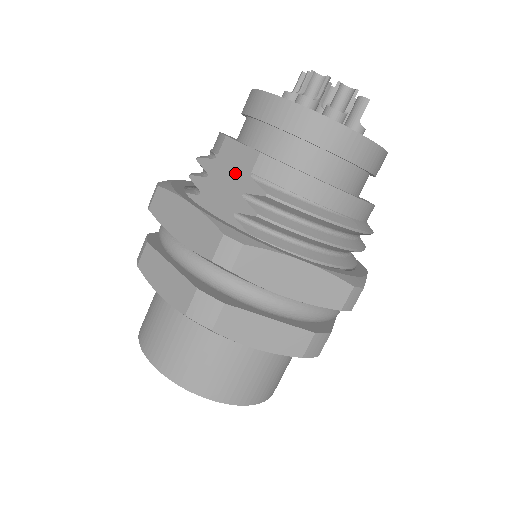
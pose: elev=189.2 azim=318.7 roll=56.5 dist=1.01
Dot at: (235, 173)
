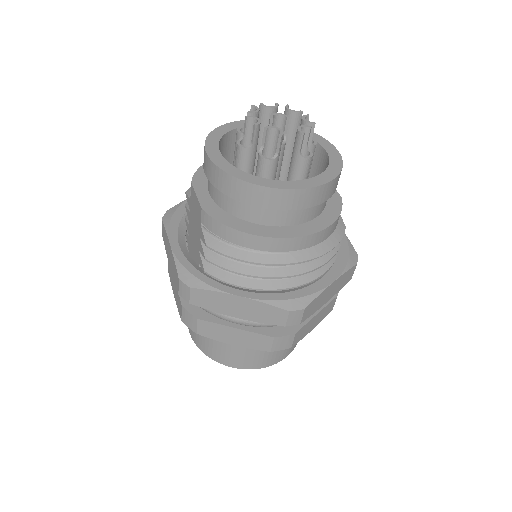
Dot at: (196, 218)
